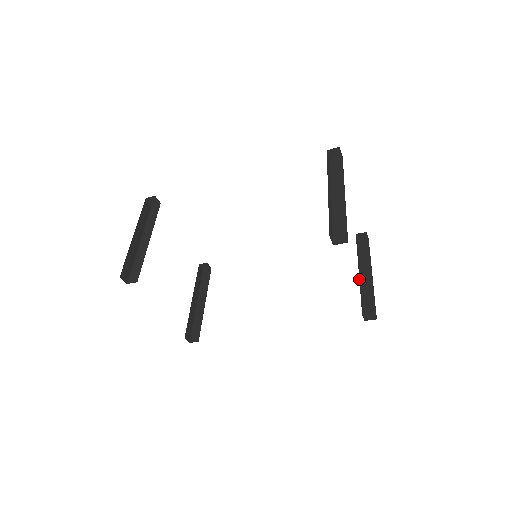
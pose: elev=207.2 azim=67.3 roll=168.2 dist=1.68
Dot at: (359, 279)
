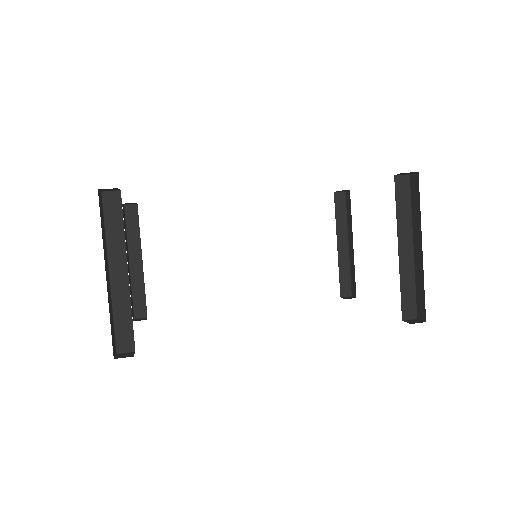
Dot at: occluded
